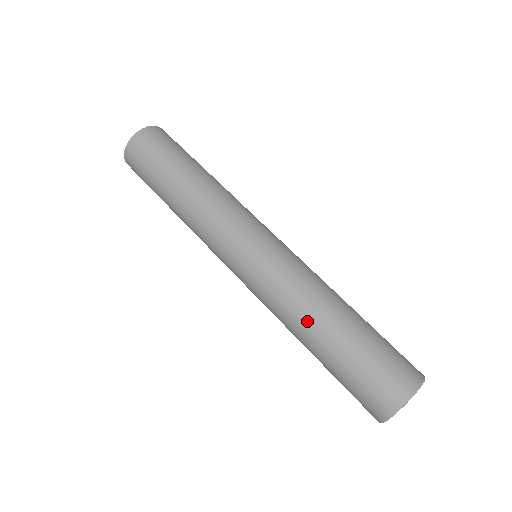
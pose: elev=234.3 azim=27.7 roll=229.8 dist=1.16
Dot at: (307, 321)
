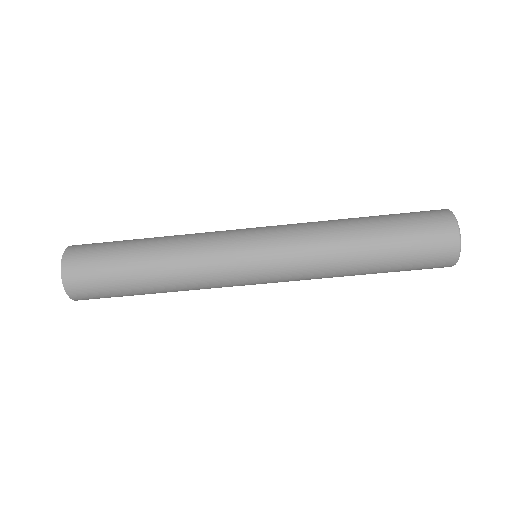
Dot at: (347, 268)
